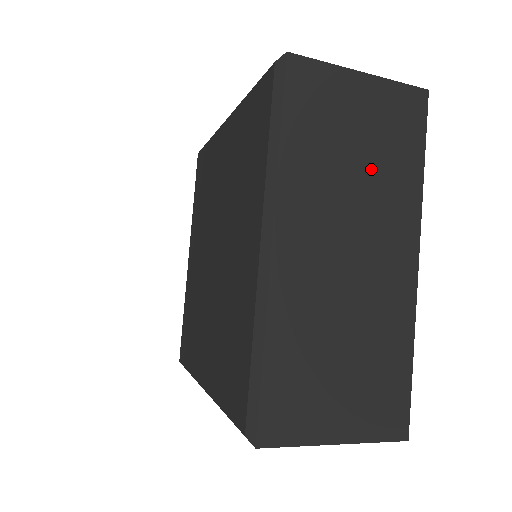
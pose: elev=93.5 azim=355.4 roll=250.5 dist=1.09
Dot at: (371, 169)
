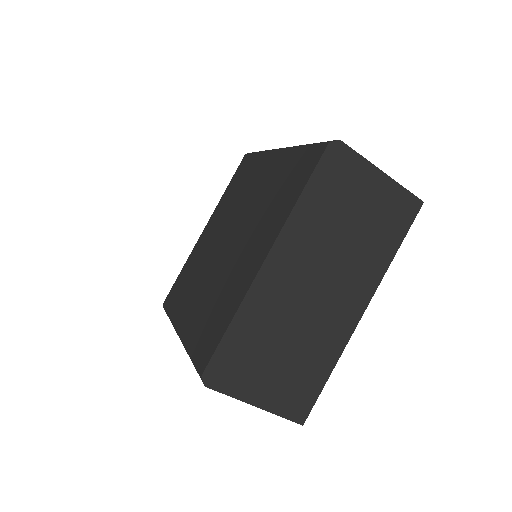
Dot at: (360, 240)
